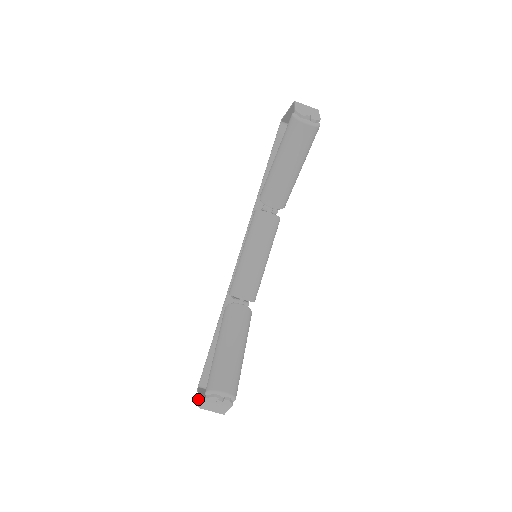
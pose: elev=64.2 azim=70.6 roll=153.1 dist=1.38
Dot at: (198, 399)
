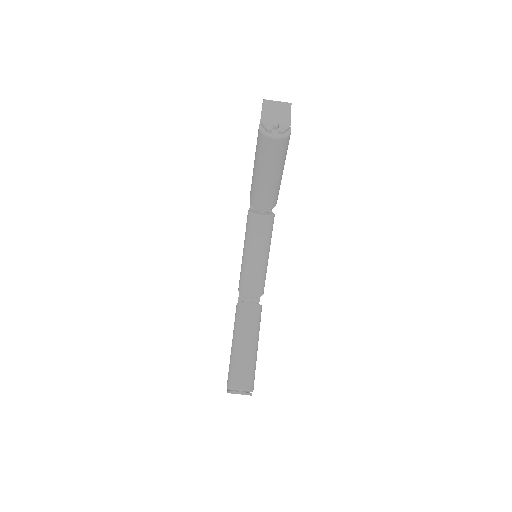
Dot at: occluded
